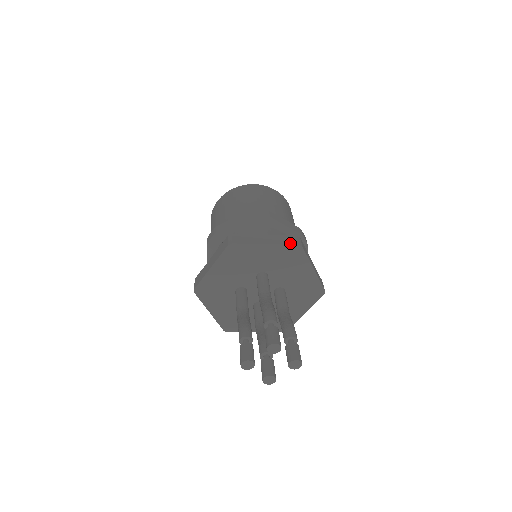
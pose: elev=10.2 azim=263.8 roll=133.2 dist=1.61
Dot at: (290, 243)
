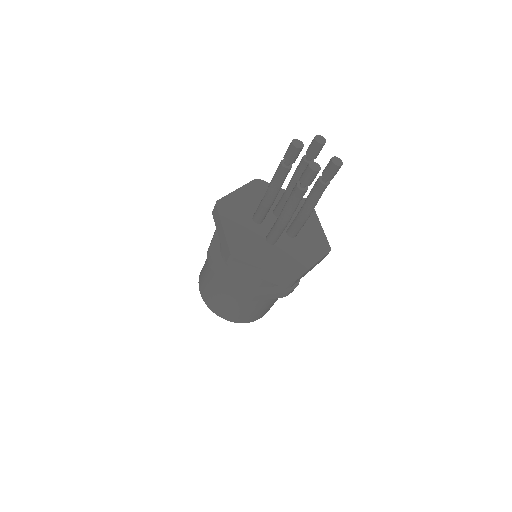
Dot at: (302, 198)
